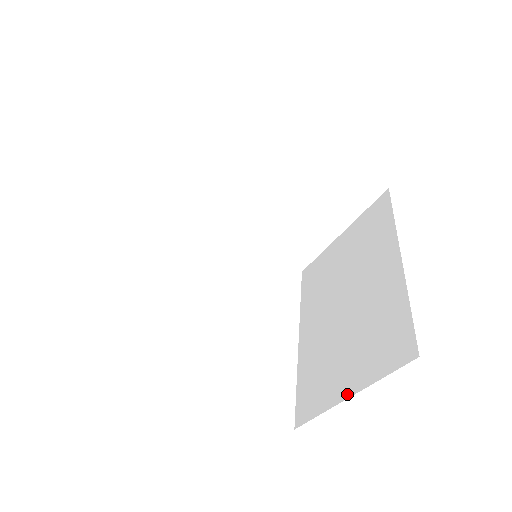
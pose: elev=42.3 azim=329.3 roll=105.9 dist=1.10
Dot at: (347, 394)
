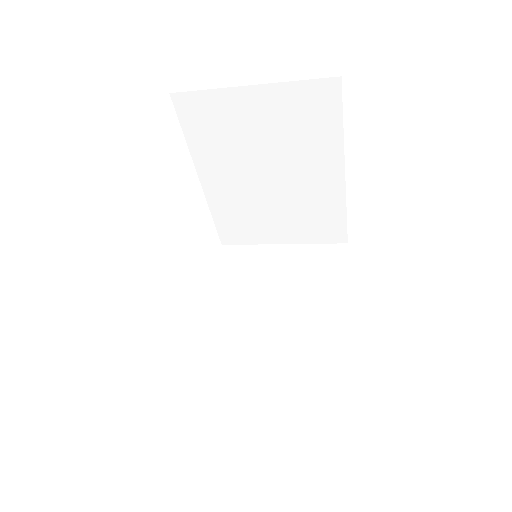
Dot at: (260, 406)
